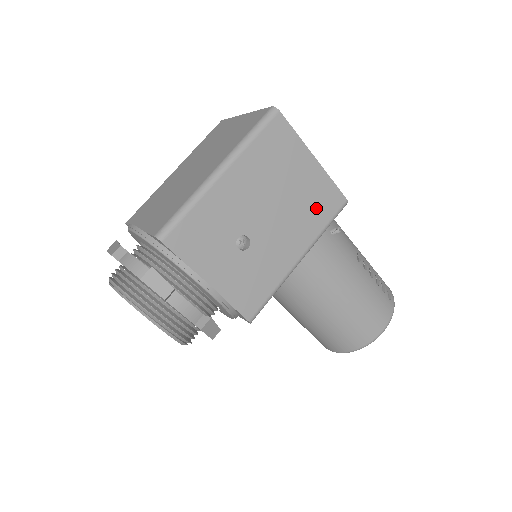
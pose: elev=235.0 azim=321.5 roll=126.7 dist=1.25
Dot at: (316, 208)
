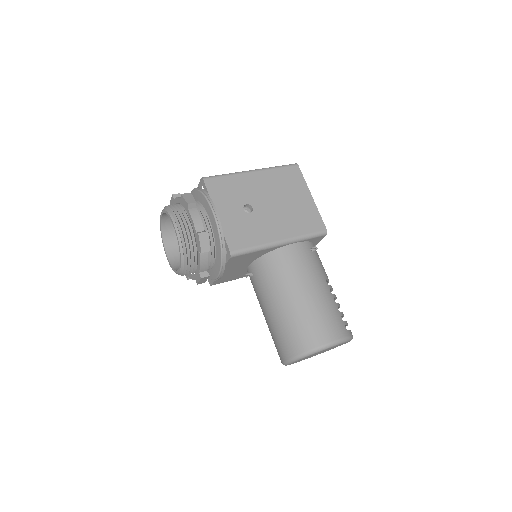
Dot at: (303, 221)
